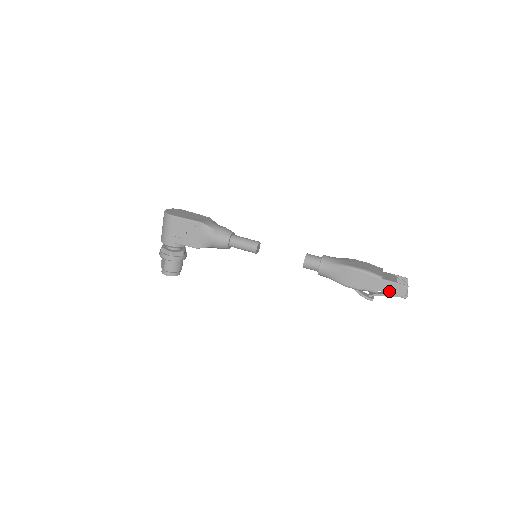
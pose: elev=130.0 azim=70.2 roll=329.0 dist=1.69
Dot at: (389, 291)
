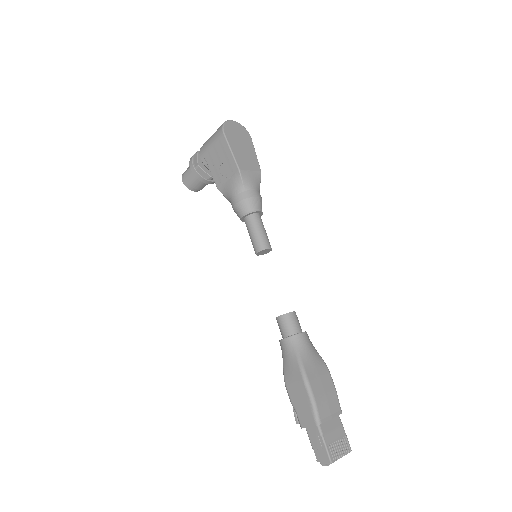
Dot at: (312, 441)
